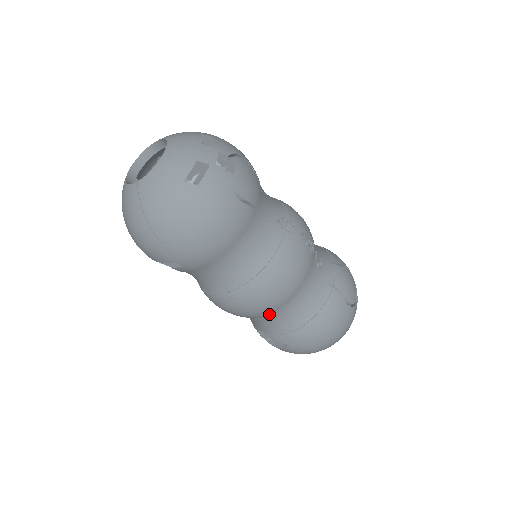
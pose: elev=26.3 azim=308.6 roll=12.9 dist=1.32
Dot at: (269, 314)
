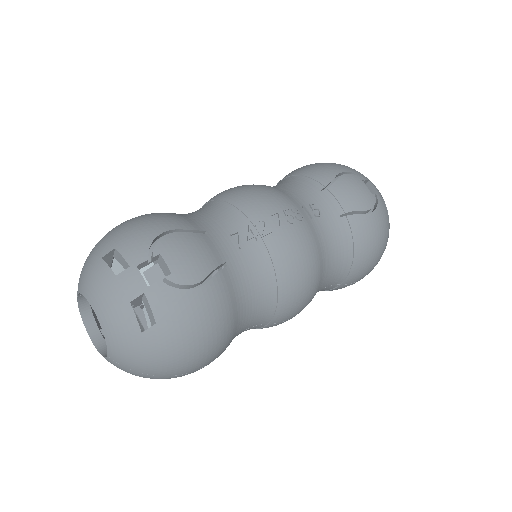
Dot at: occluded
